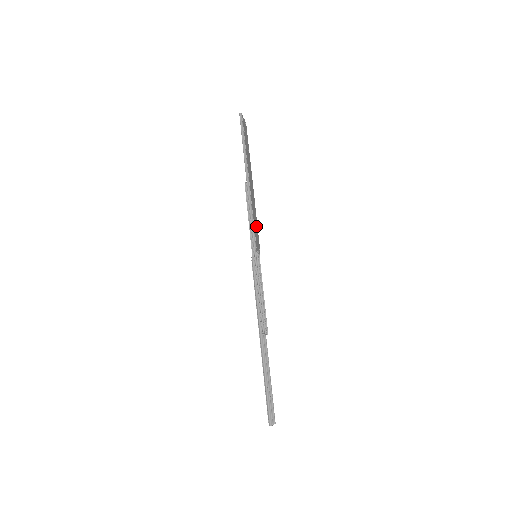
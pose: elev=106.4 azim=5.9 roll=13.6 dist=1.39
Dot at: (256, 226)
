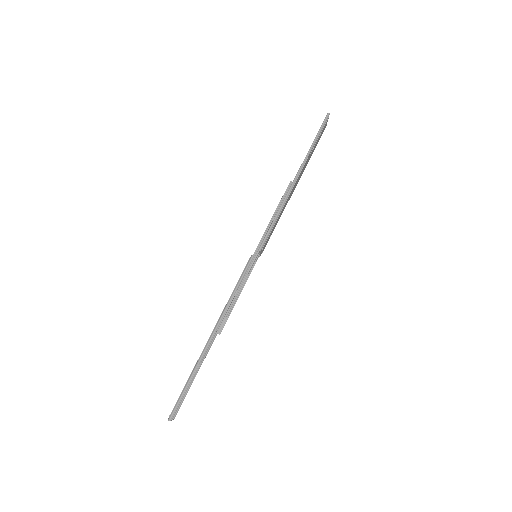
Dot at: (274, 228)
